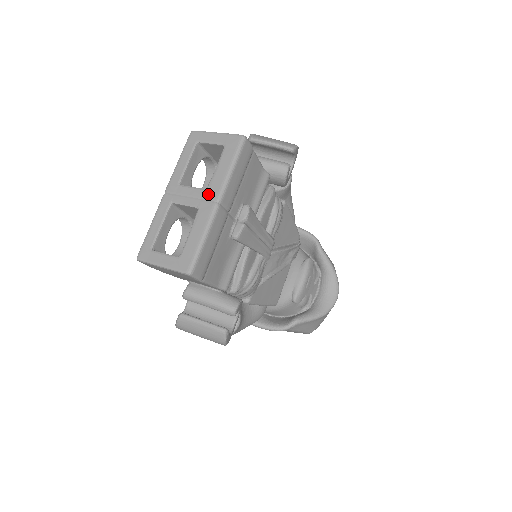
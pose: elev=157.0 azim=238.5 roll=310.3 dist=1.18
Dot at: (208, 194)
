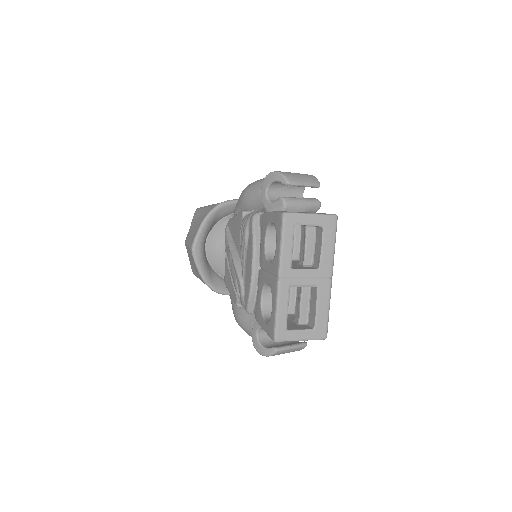
Dot at: (323, 274)
